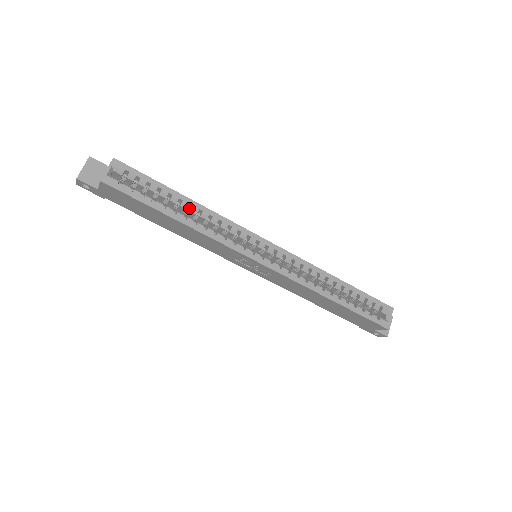
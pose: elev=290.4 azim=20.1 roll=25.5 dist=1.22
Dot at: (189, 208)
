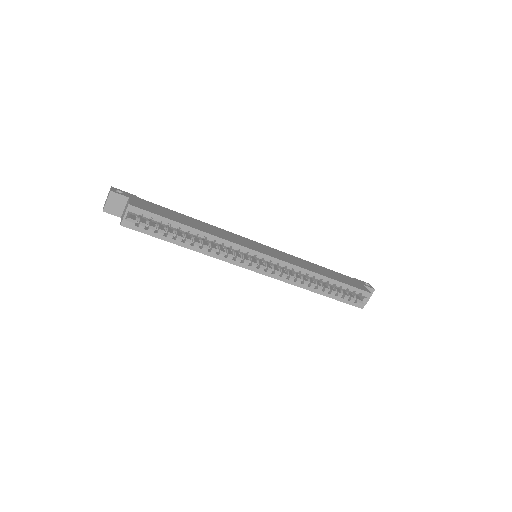
Dot at: (196, 234)
